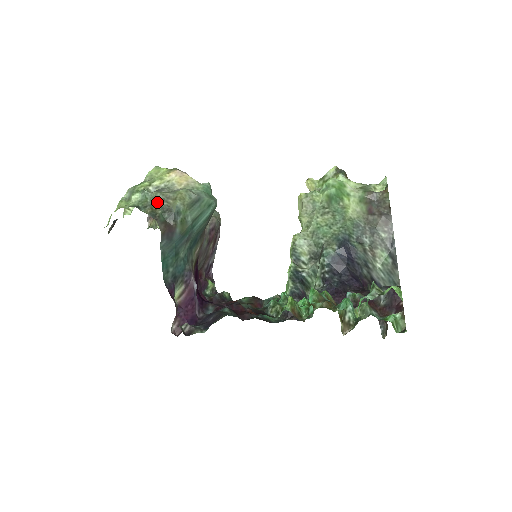
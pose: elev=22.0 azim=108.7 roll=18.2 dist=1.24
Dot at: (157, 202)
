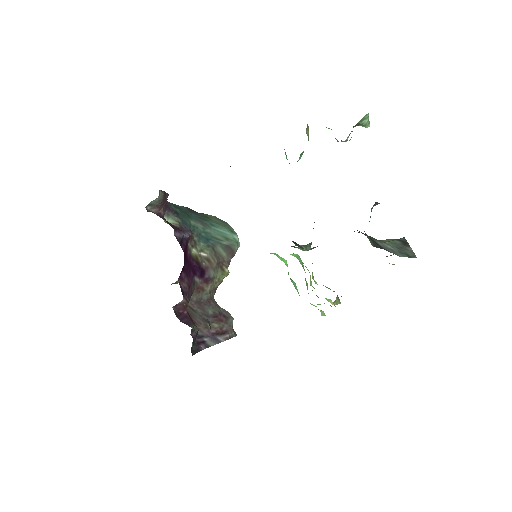
Dot at: occluded
